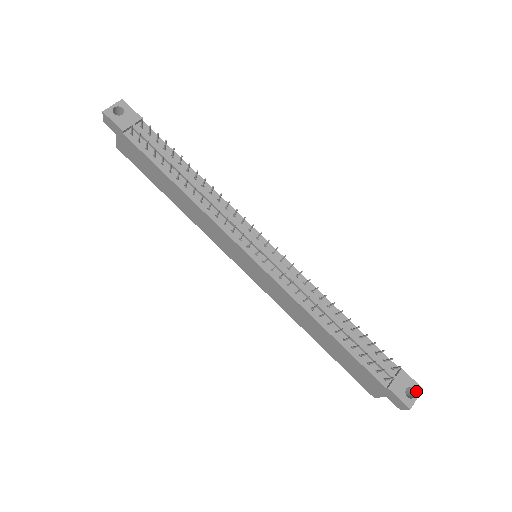
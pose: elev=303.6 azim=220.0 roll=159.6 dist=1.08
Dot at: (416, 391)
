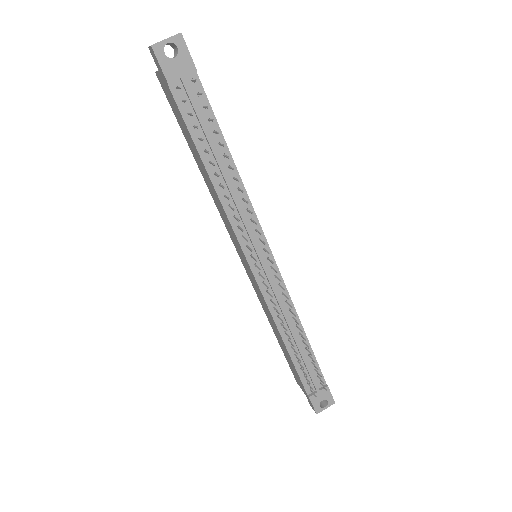
Dot at: (329, 403)
